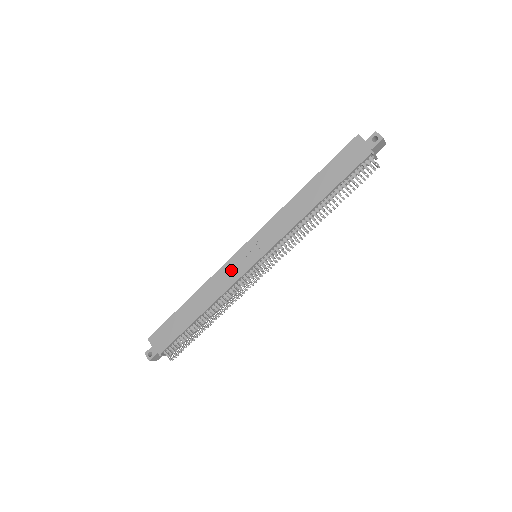
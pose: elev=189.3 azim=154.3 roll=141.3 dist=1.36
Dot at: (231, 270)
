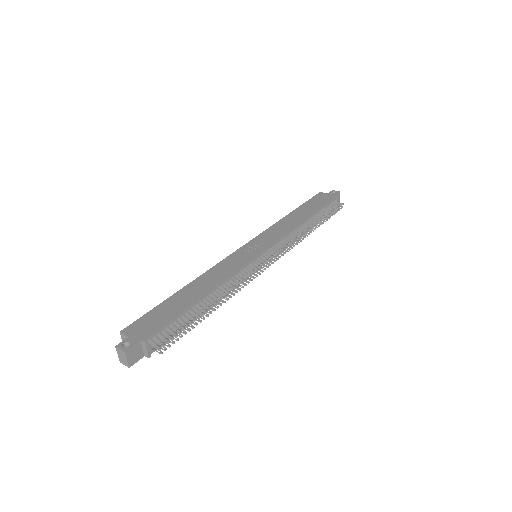
Dot at: (234, 260)
